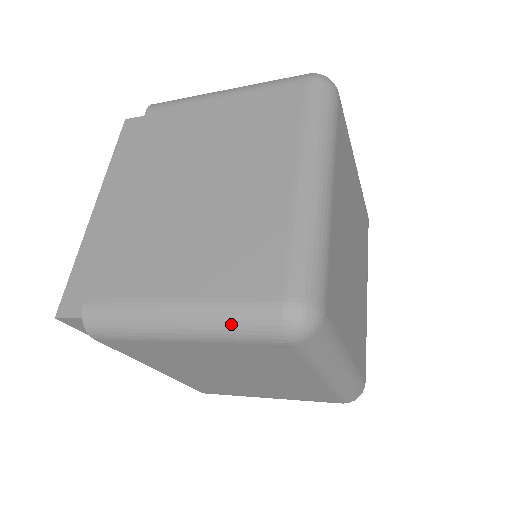
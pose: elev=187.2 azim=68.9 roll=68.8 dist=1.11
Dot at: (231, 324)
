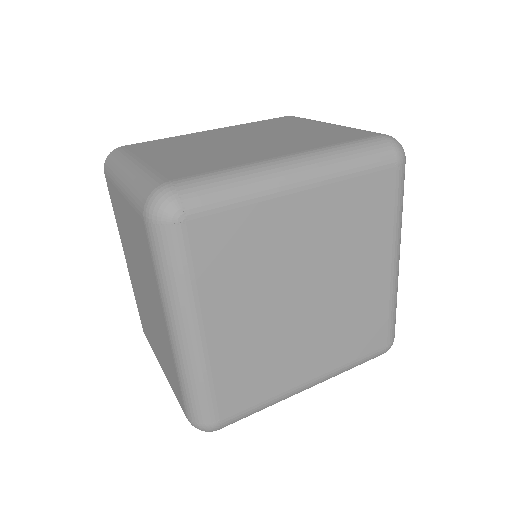
Dot at: occluded
